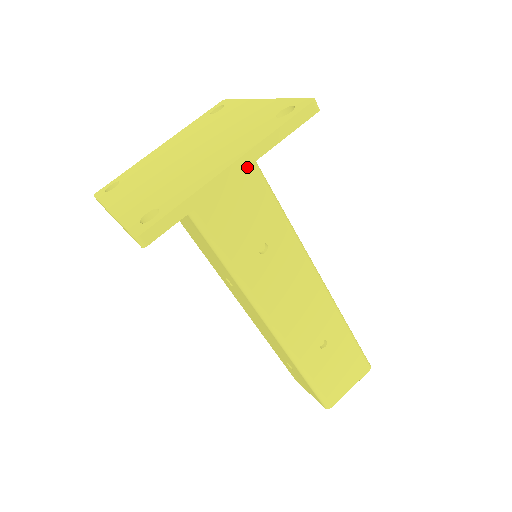
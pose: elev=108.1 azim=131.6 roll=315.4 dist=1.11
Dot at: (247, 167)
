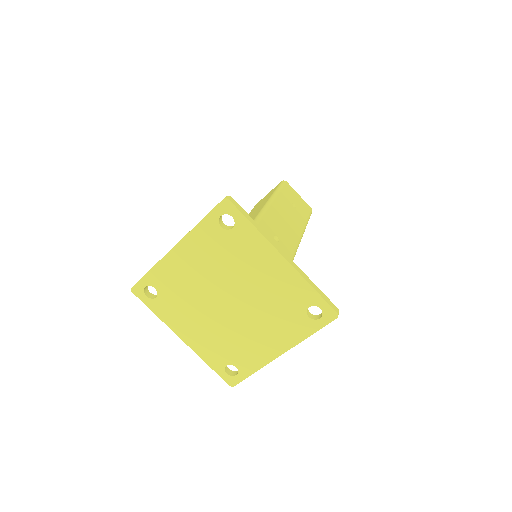
Dot at: occluded
